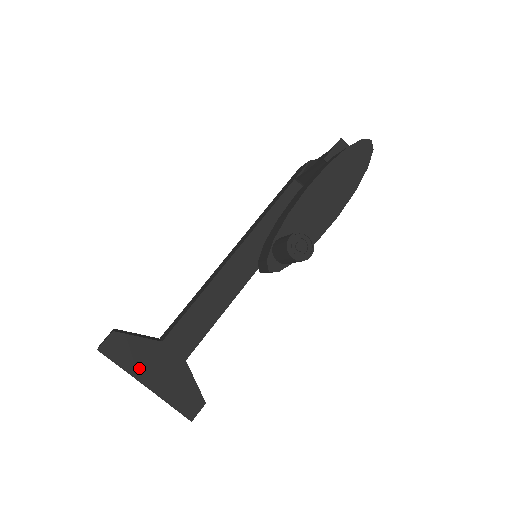
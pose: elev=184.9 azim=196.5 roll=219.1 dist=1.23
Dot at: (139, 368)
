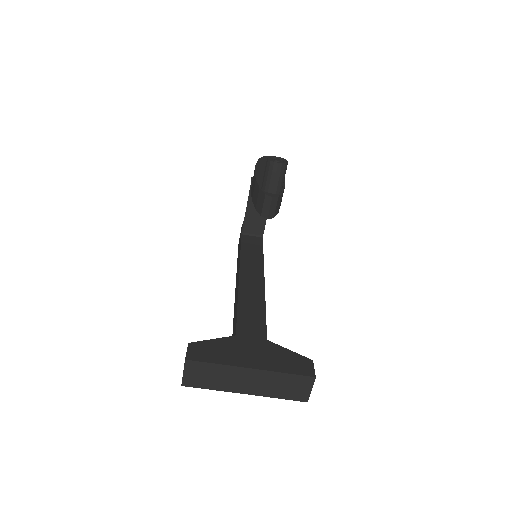
Dot at: (233, 358)
